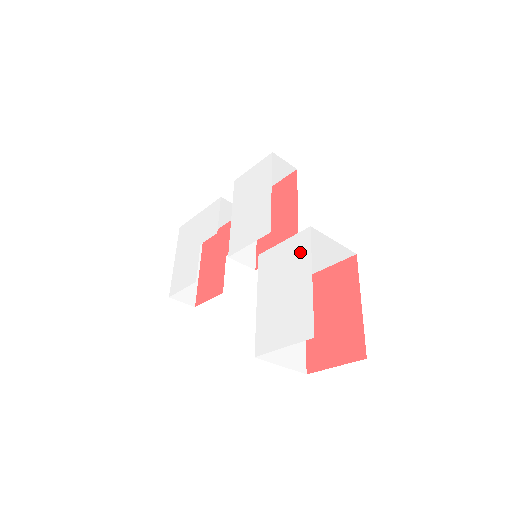
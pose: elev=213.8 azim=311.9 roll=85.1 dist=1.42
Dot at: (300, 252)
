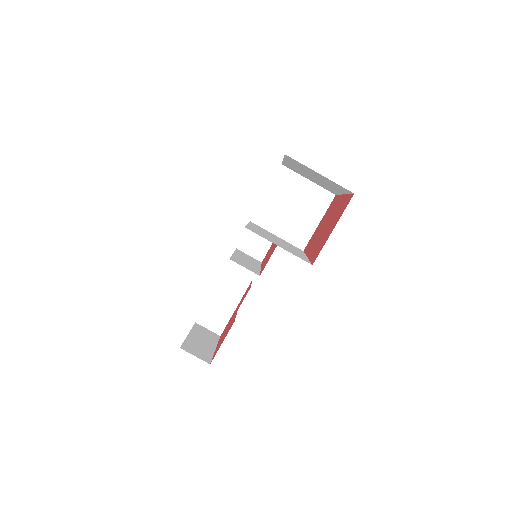
Dot at: occluded
